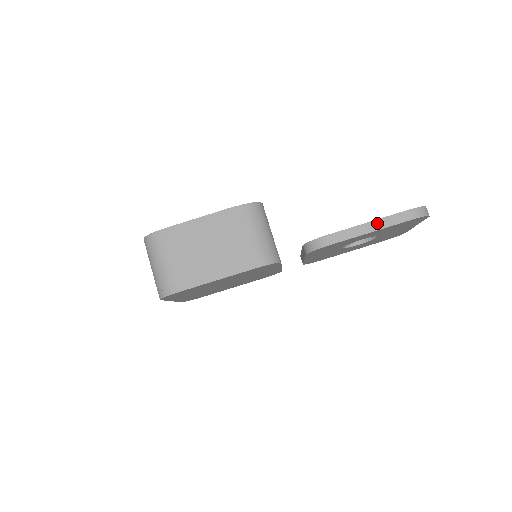
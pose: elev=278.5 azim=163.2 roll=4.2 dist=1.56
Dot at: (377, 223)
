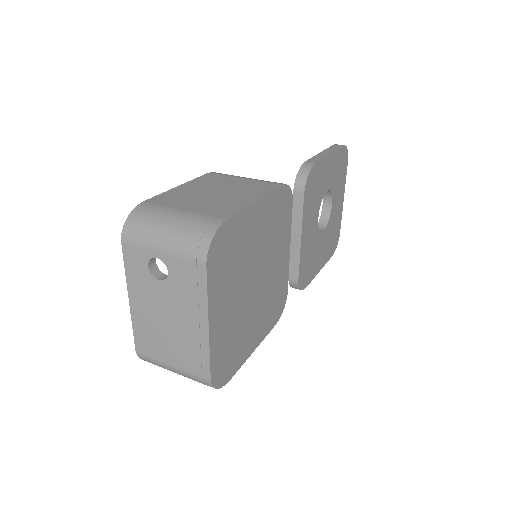
Dot at: (327, 151)
